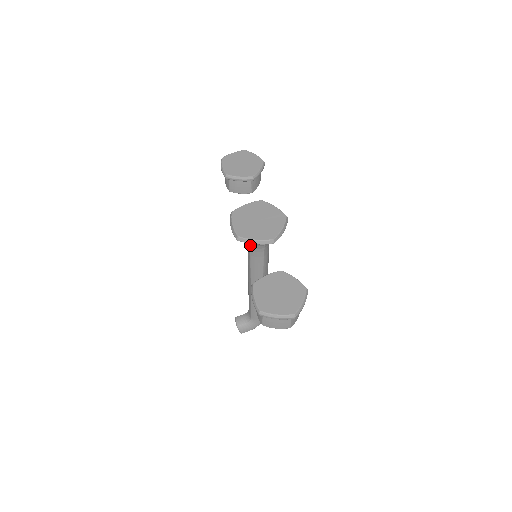
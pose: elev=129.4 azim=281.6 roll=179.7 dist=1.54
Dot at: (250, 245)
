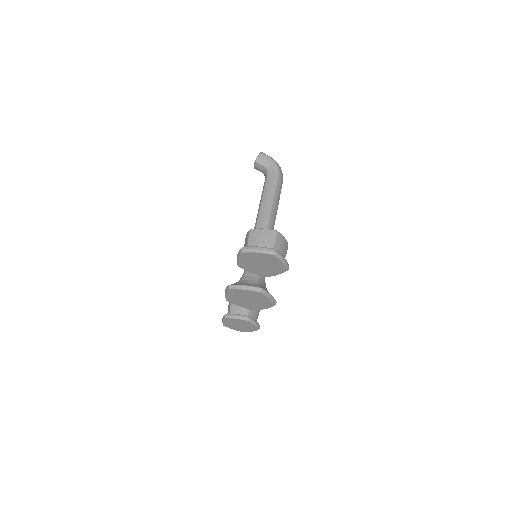
Dot at: occluded
